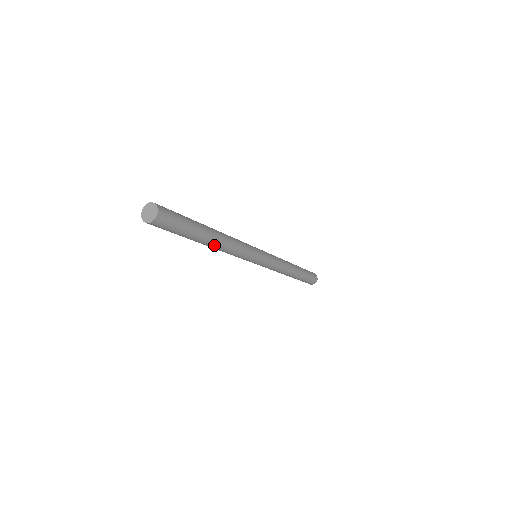
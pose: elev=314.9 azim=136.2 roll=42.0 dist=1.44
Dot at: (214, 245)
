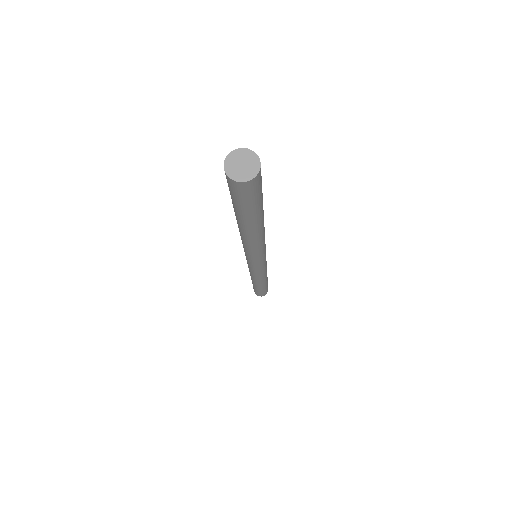
Dot at: (254, 235)
